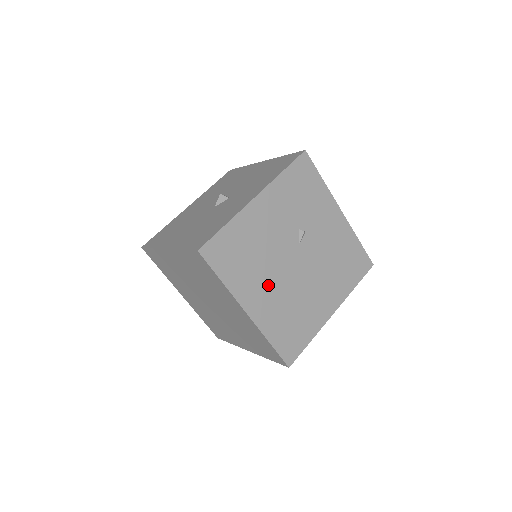
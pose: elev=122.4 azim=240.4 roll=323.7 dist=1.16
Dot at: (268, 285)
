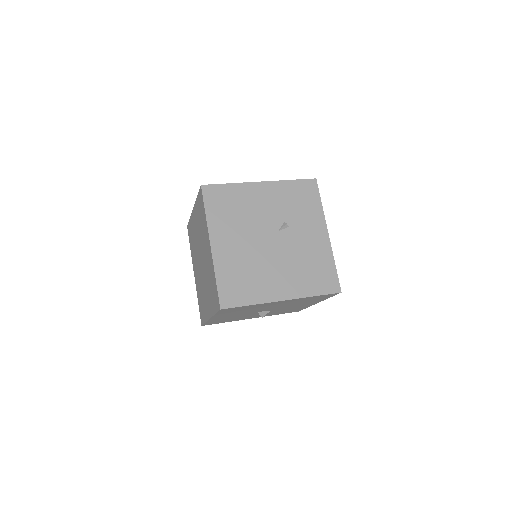
Dot at: (238, 239)
